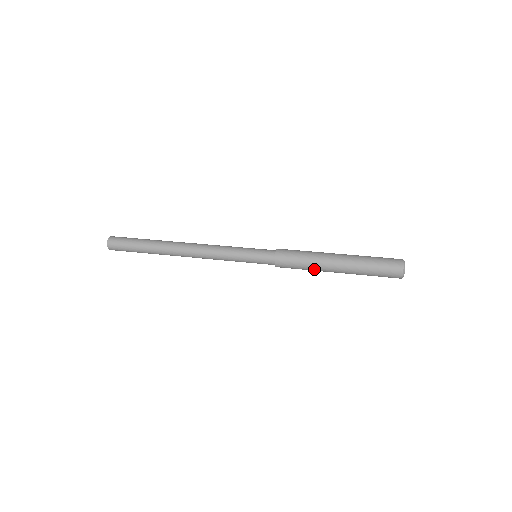
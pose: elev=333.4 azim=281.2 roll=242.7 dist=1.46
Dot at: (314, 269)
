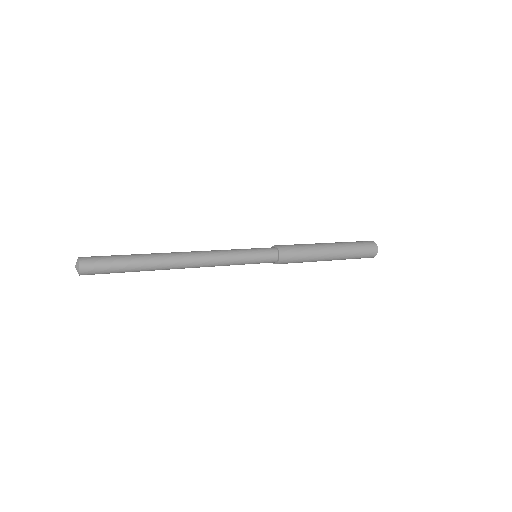
Dot at: (313, 252)
